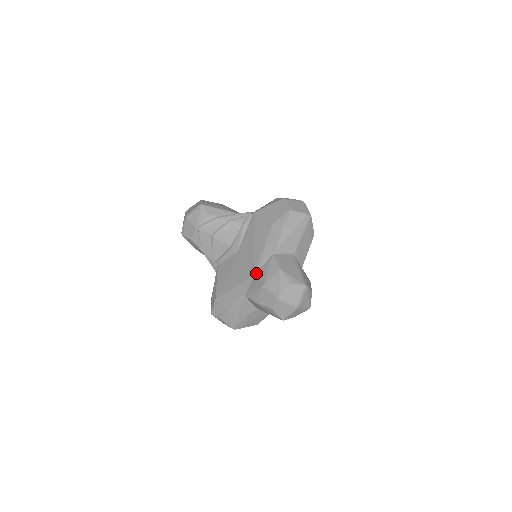
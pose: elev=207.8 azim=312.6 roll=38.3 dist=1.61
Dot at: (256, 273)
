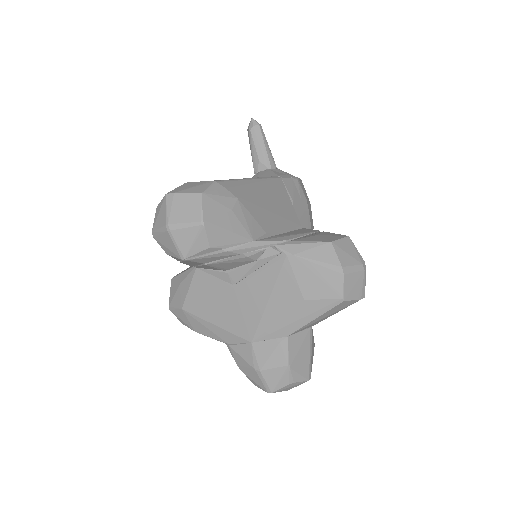
Dot at: (253, 344)
